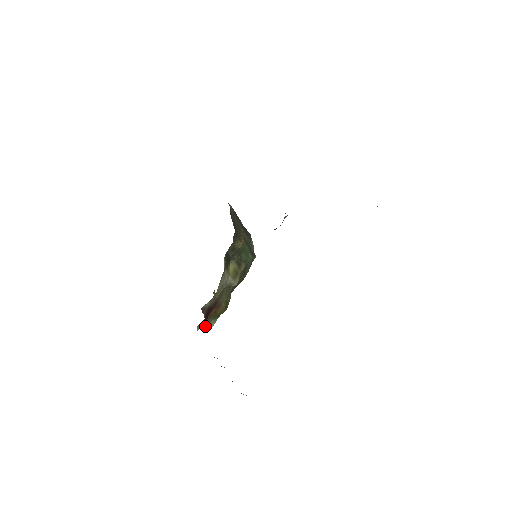
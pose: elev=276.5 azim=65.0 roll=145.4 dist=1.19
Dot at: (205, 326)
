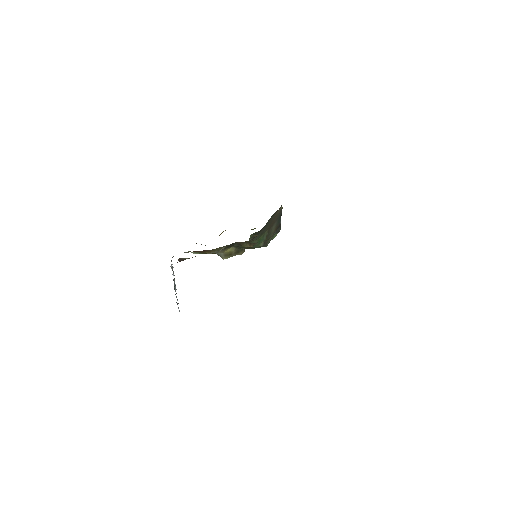
Dot at: occluded
